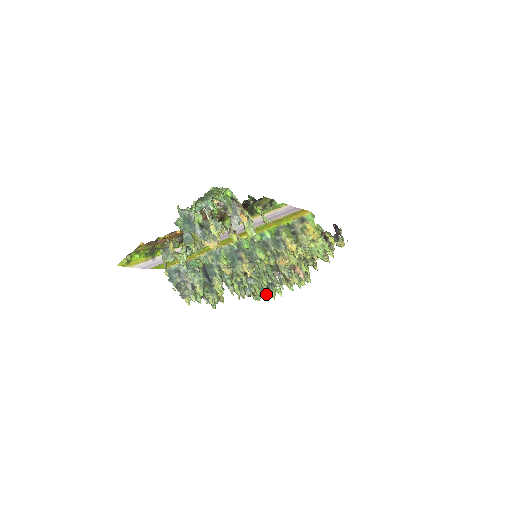
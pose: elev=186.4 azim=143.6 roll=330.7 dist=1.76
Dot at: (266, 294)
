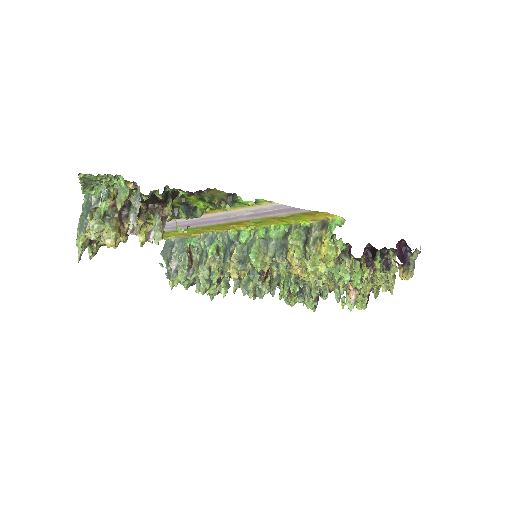
Dot at: (304, 301)
